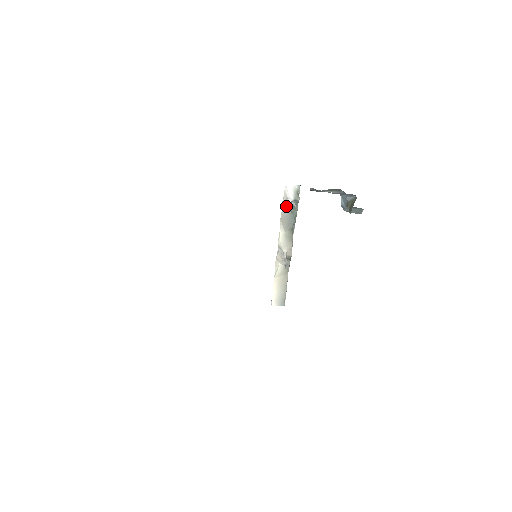
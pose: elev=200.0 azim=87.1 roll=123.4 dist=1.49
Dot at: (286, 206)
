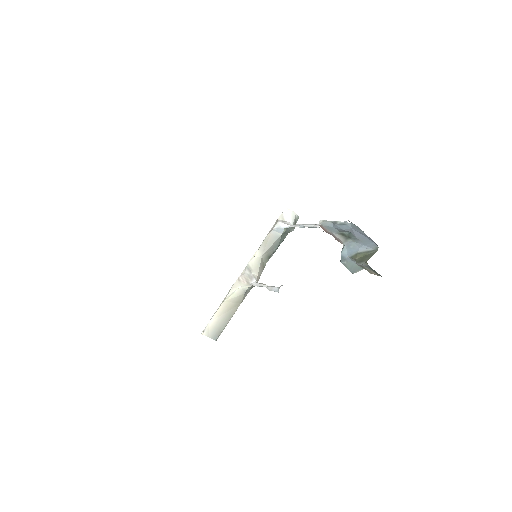
Dot at: (282, 227)
